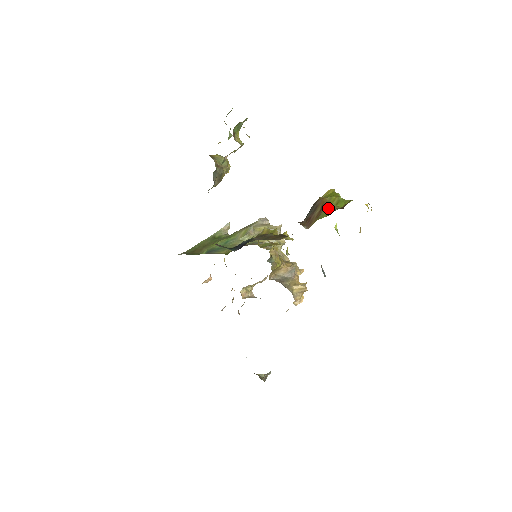
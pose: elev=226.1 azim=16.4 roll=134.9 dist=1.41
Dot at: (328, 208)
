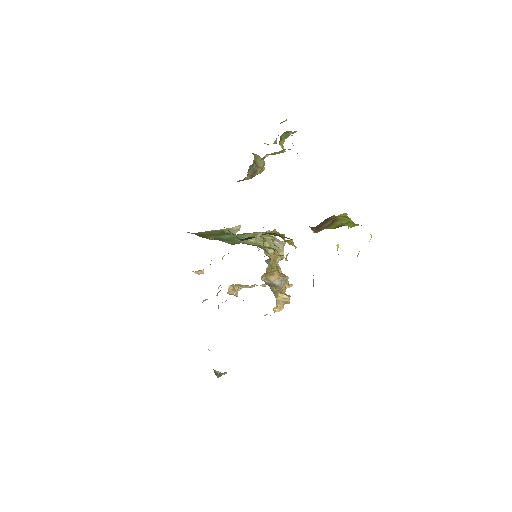
Dot at: (338, 223)
